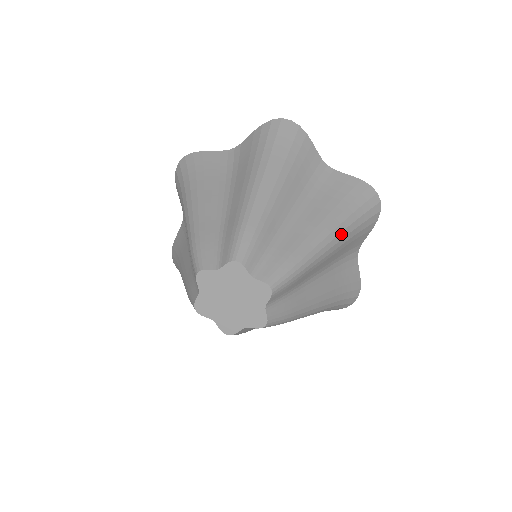
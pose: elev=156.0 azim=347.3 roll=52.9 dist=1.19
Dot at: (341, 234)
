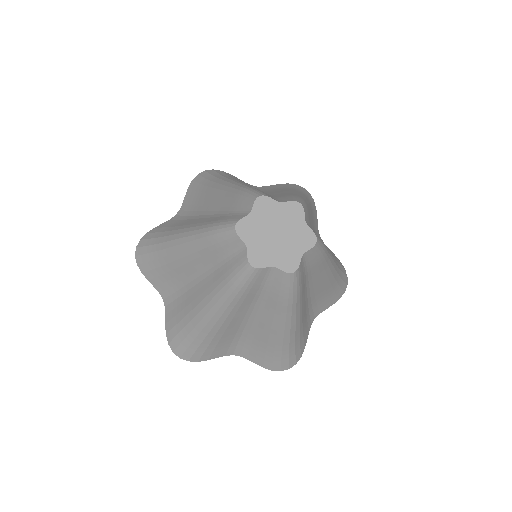
Dot at: (335, 272)
